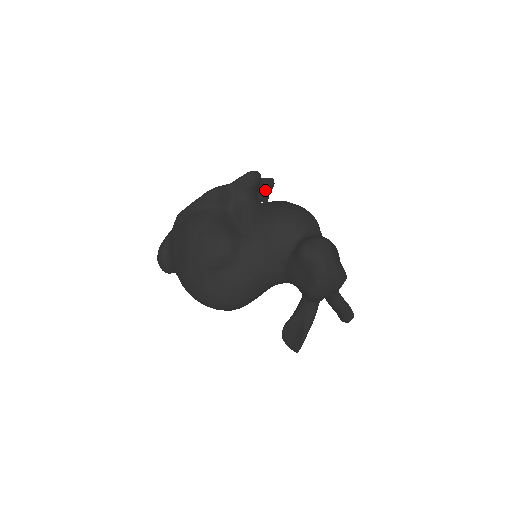
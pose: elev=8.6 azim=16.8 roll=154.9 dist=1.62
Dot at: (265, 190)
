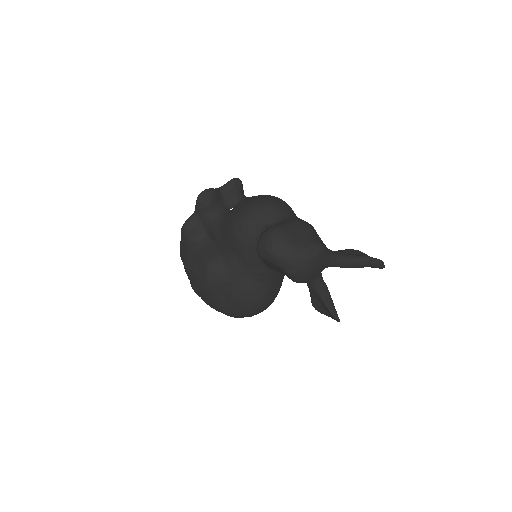
Dot at: (232, 194)
